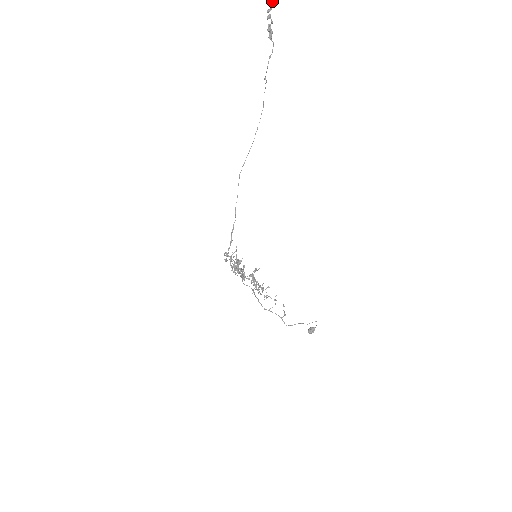
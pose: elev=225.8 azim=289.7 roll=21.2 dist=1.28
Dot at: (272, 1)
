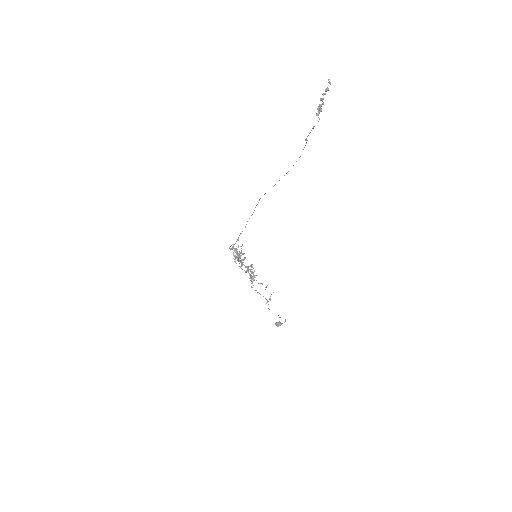
Dot at: (327, 90)
